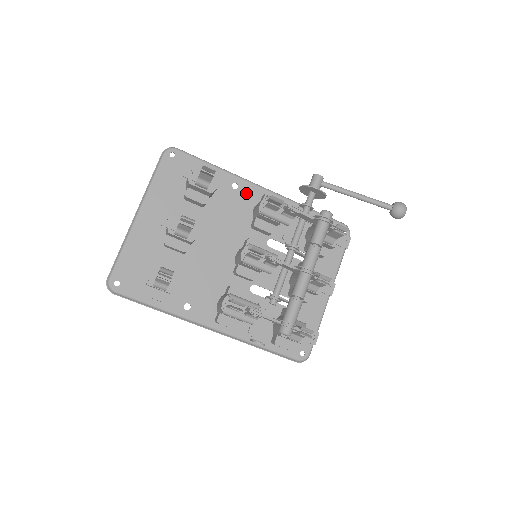
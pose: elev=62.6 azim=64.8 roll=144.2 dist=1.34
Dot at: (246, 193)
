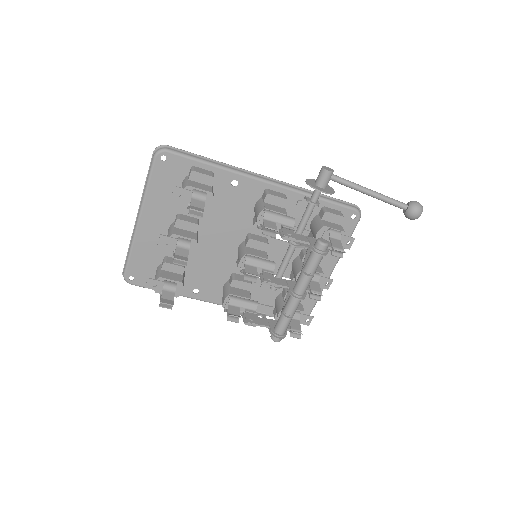
Dot at: (247, 189)
